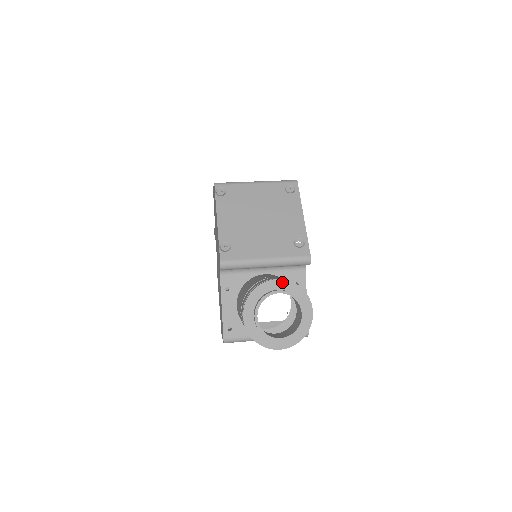
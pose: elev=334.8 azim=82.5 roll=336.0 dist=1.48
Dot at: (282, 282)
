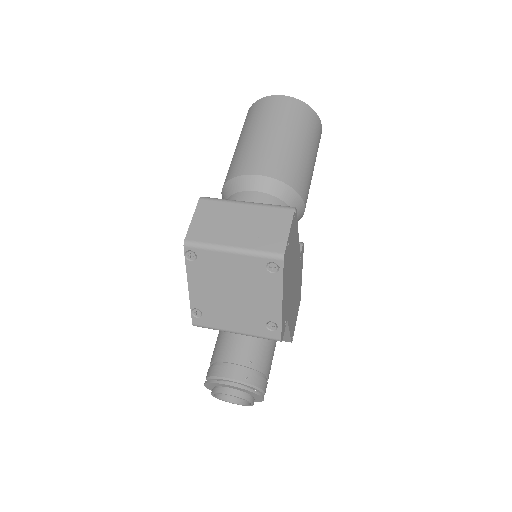
Dot at: (233, 387)
